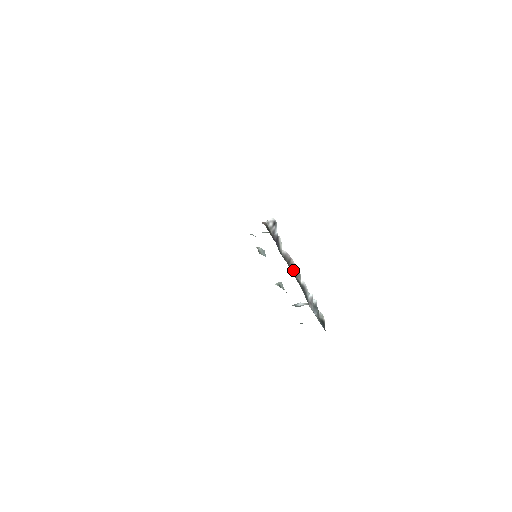
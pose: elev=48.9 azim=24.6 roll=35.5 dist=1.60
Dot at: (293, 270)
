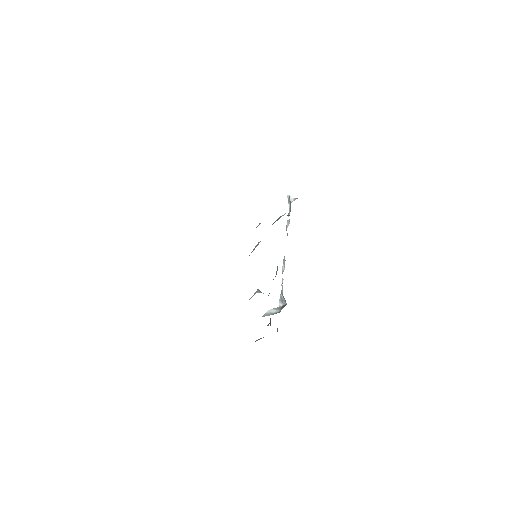
Dot at: occluded
